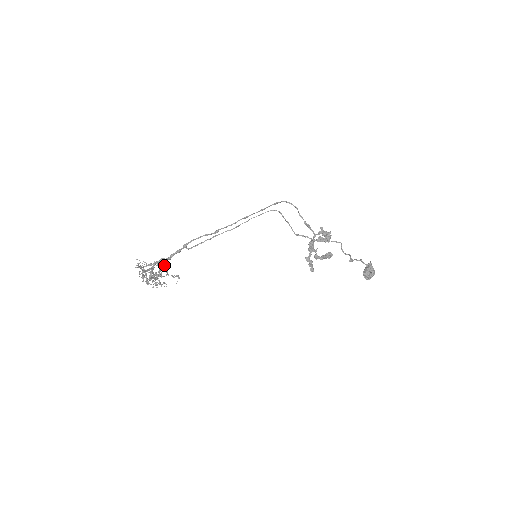
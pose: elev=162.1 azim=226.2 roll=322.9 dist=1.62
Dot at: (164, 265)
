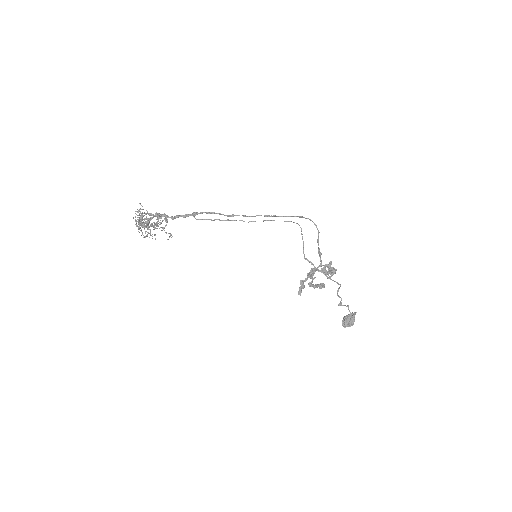
Dot at: occluded
